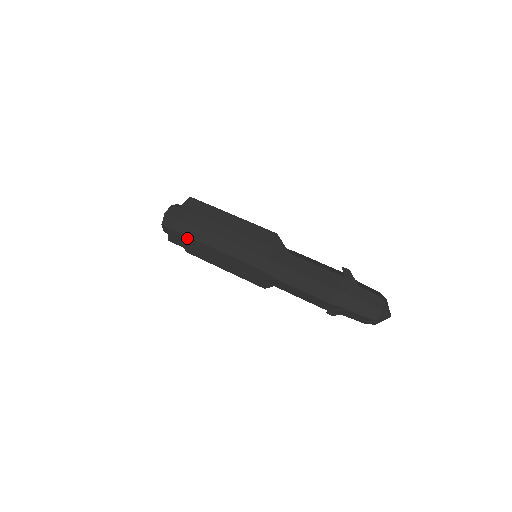
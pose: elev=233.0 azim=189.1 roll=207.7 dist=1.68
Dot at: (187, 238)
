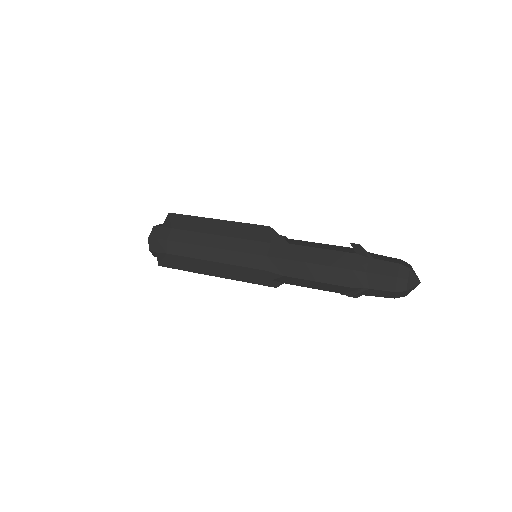
Dot at: (178, 257)
